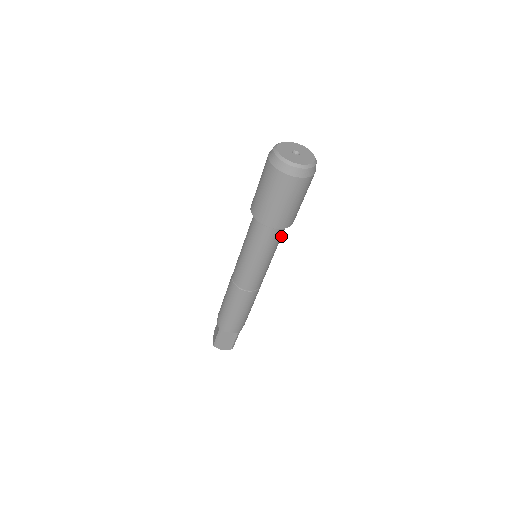
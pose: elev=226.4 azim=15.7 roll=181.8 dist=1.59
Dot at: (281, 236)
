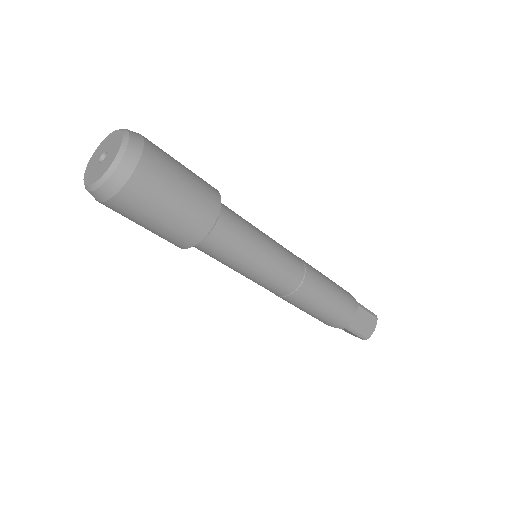
Dot at: (234, 214)
